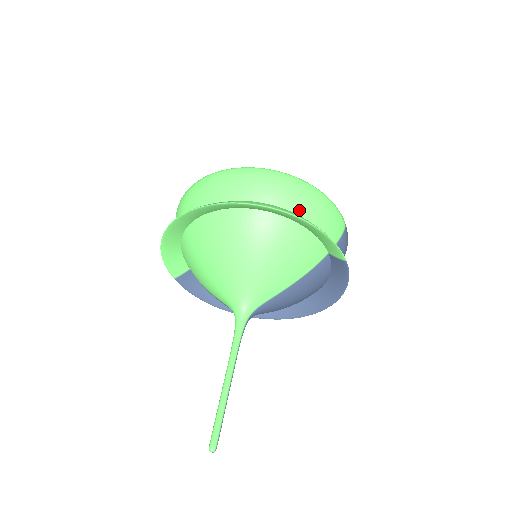
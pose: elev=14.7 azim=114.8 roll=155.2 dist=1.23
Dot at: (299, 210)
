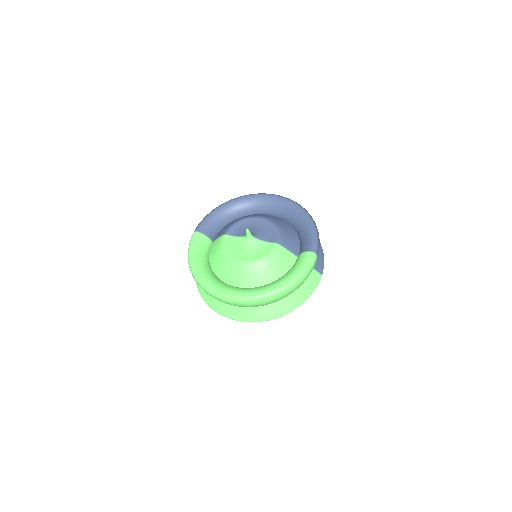
Dot at: (288, 296)
